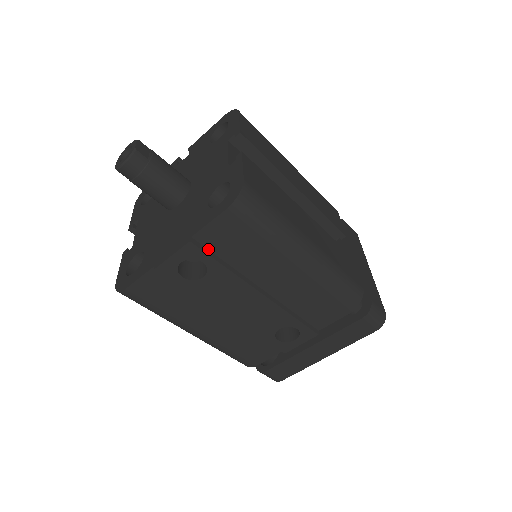
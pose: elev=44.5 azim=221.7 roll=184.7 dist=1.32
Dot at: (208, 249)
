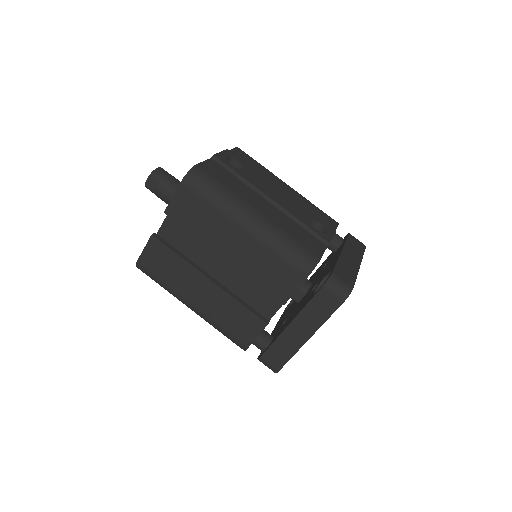
Dot at: occluded
